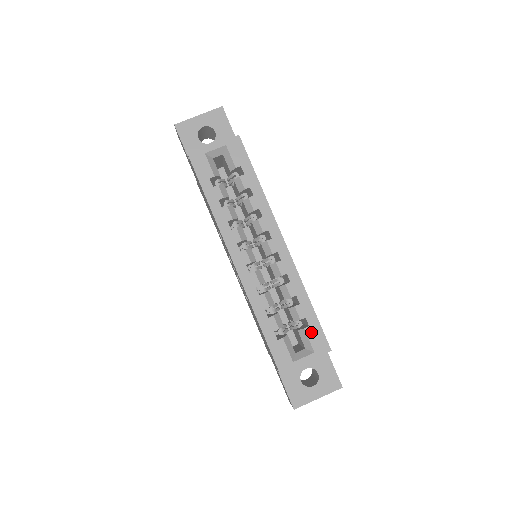
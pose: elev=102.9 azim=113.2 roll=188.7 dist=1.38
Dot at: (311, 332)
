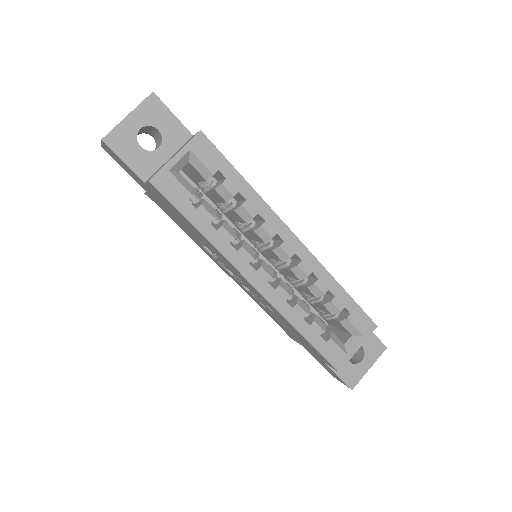
Dot at: (354, 319)
